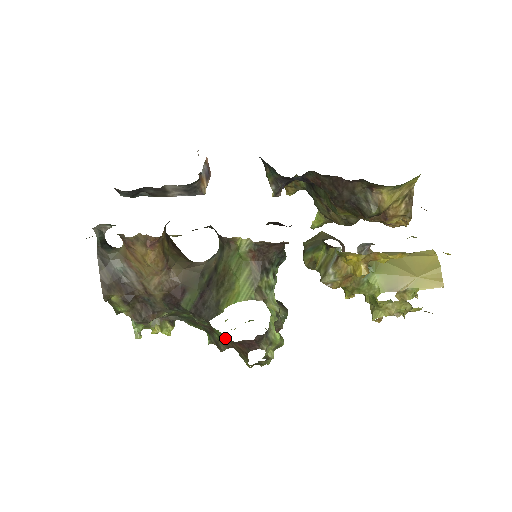
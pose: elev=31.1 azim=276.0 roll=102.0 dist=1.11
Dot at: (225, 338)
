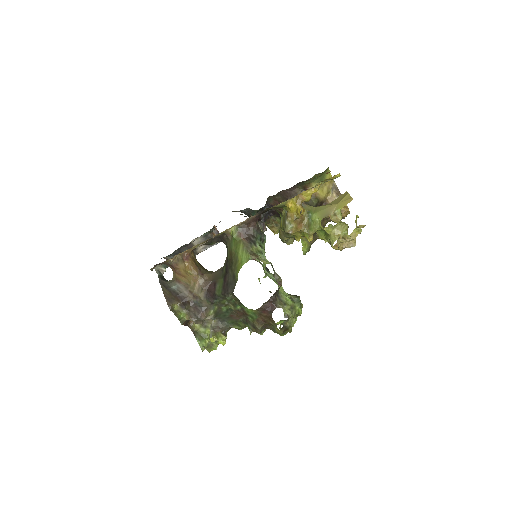
Dot at: (255, 314)
